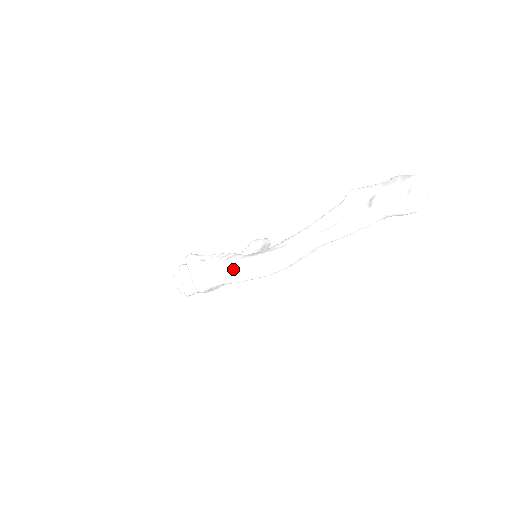
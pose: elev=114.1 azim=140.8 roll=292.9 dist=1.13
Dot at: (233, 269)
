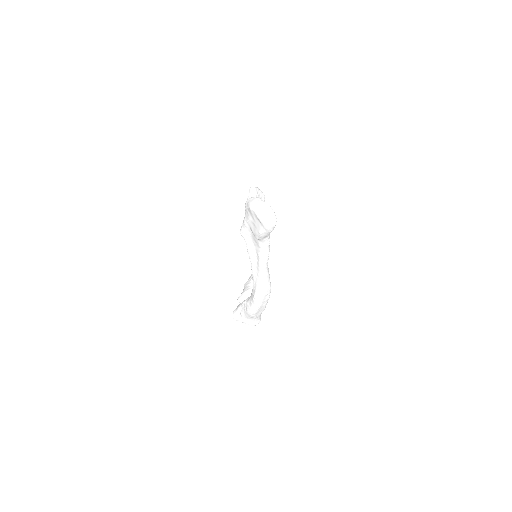
Dot at: (254, 312)
